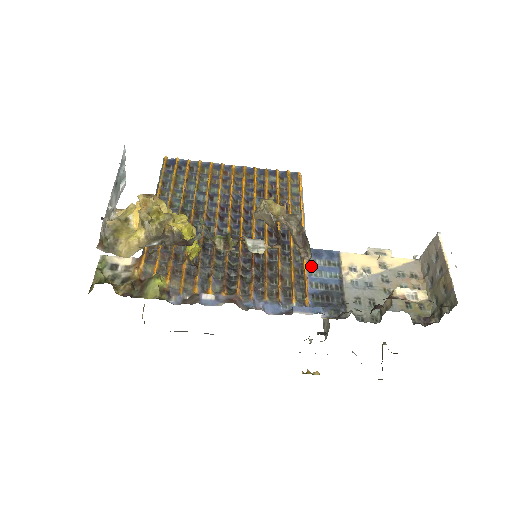
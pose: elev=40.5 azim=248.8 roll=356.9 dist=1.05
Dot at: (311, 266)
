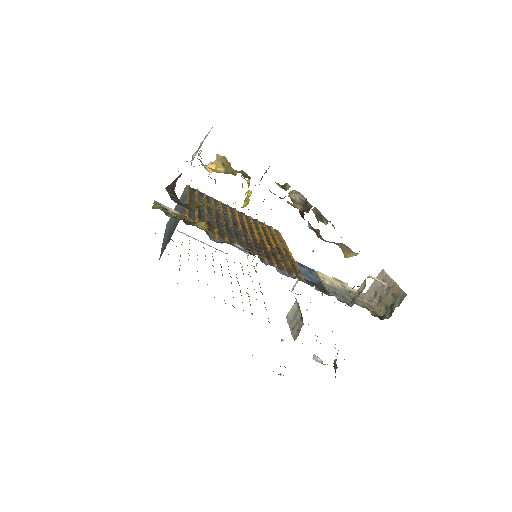
Dot at: (300, 268)
